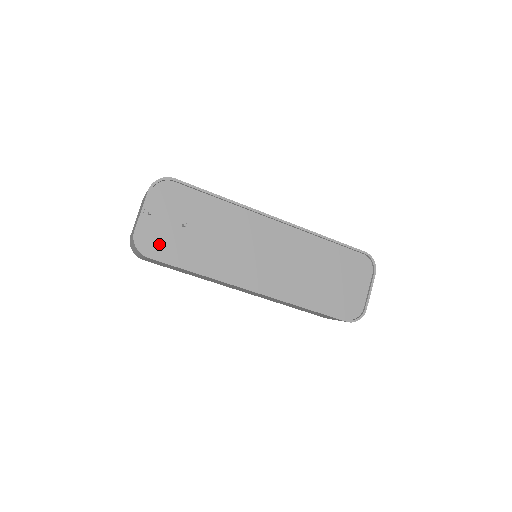
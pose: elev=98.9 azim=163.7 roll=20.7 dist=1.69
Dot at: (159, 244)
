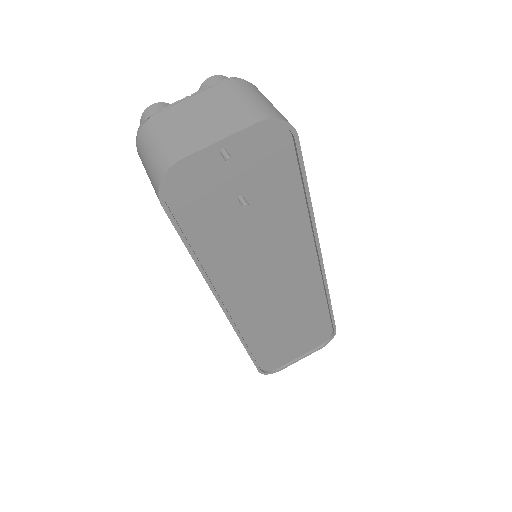
Dot at: (191, 196)
